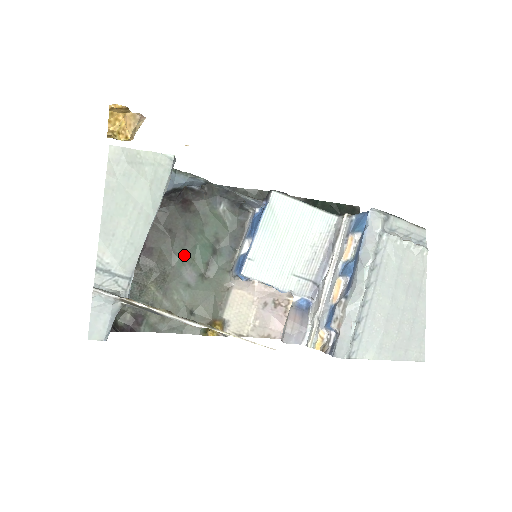
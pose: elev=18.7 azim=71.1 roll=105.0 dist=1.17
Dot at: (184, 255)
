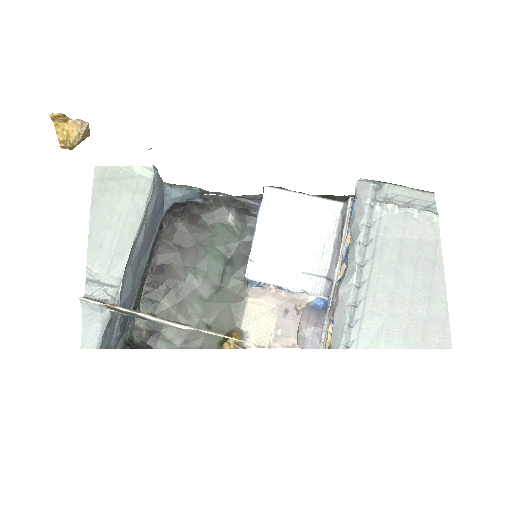
Dot at: (195, 268)
